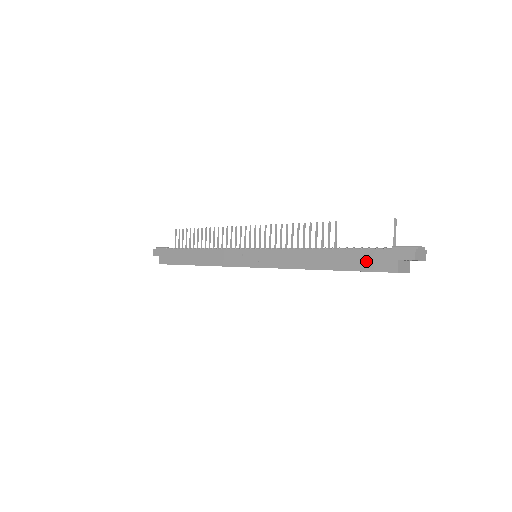
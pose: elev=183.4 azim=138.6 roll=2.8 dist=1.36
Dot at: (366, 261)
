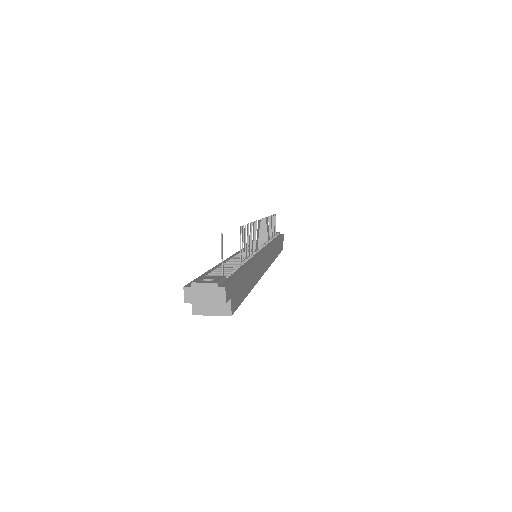
Dot at: occluded
